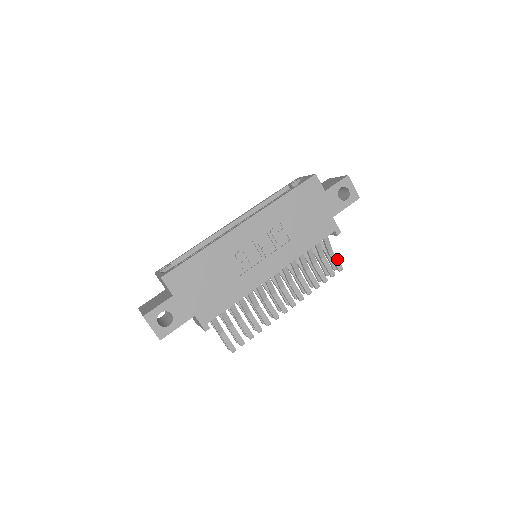
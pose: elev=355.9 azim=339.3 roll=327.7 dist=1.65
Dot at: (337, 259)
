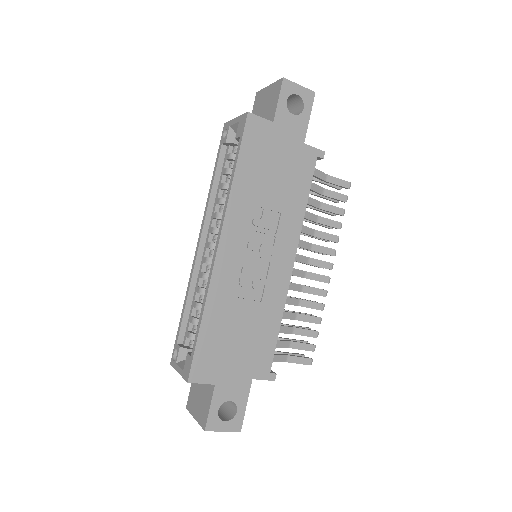
Dot at: (337, 179)
